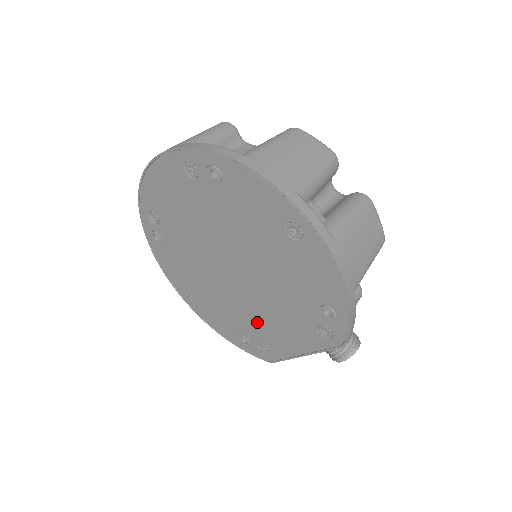
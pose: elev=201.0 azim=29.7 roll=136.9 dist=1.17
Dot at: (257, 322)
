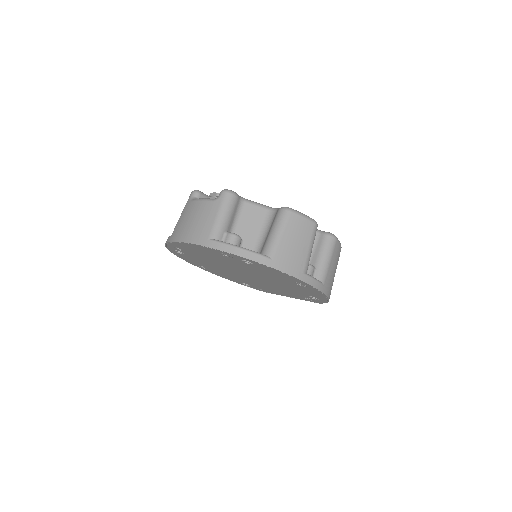
Dot at: (259, 285)
